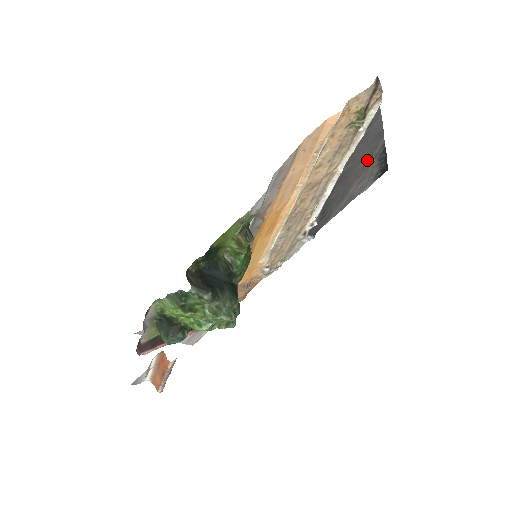
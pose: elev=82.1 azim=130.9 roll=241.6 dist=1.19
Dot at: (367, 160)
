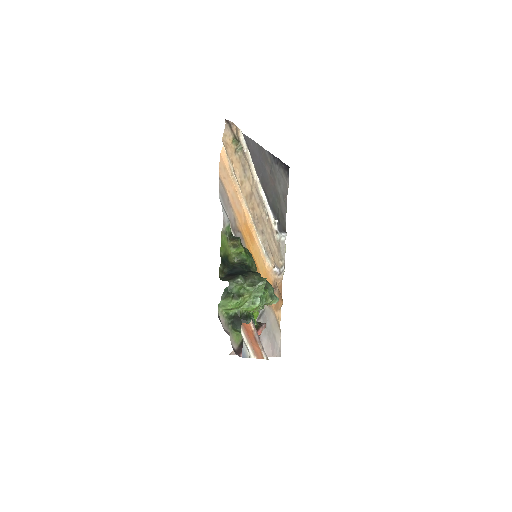
Dot at: (269, 167)
